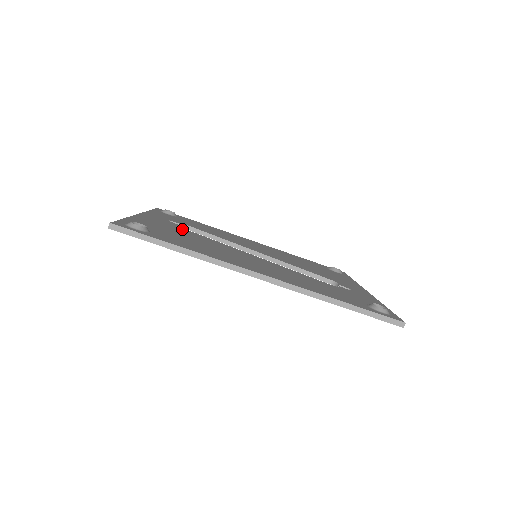
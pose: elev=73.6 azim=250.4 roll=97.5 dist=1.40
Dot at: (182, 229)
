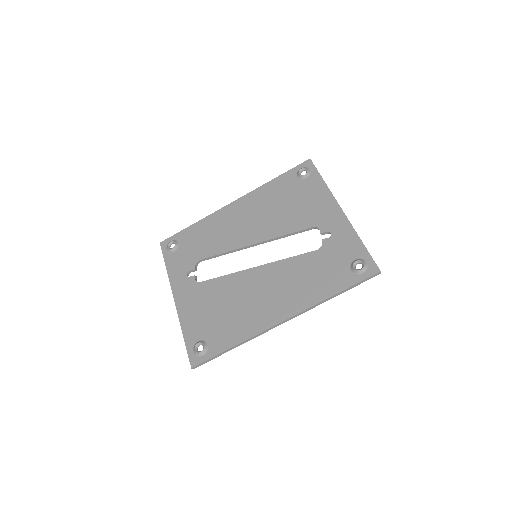
Dot at: (204, 287)
